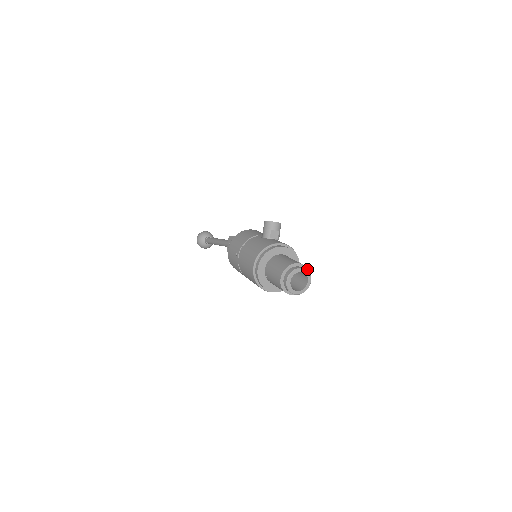
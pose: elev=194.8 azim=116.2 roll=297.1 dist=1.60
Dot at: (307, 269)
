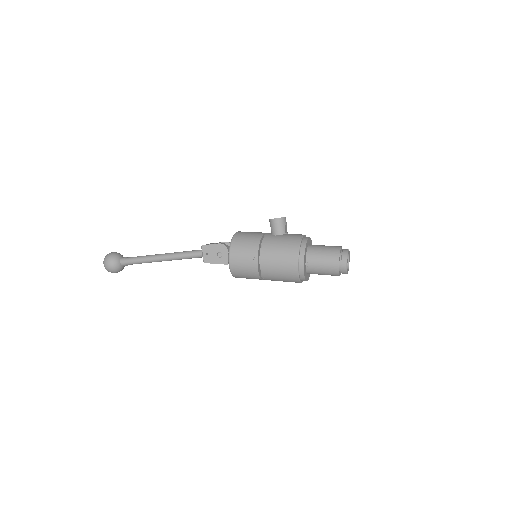
Dot at: occluded
